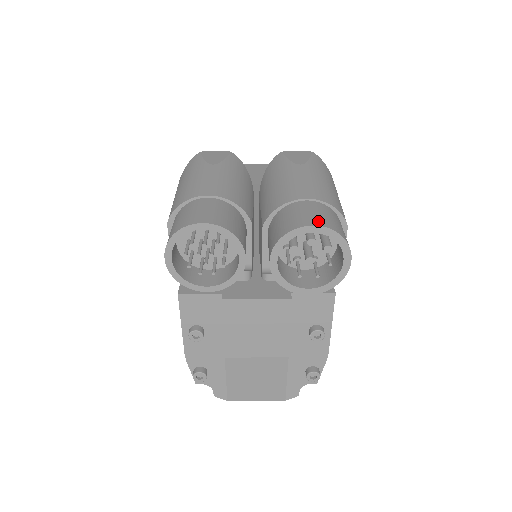
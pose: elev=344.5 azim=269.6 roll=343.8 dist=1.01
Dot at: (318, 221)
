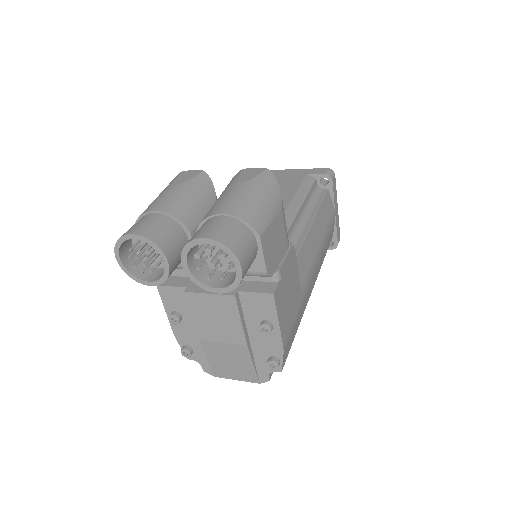
Dot at: (211, 234)
